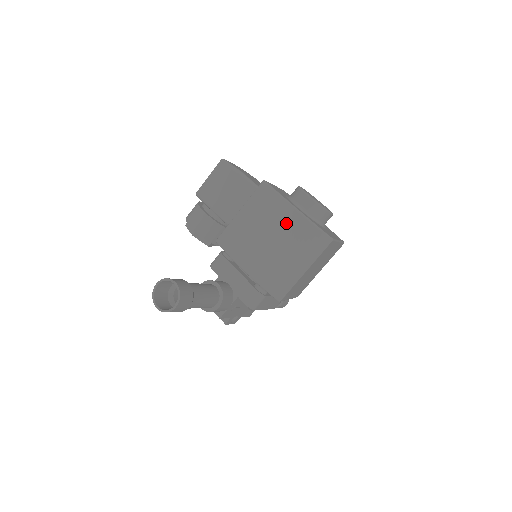
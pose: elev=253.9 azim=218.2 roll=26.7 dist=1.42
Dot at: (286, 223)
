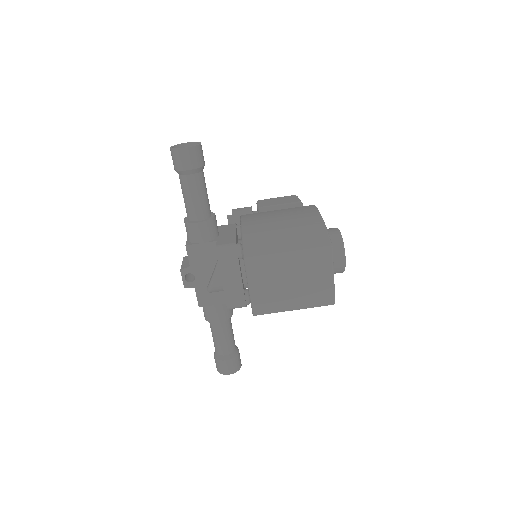
Dot at: (306, 221)
